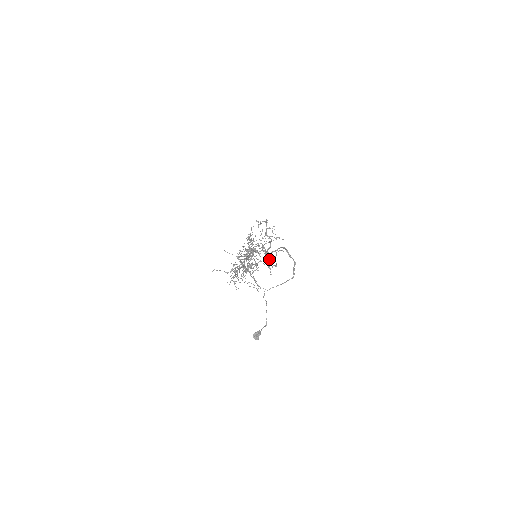
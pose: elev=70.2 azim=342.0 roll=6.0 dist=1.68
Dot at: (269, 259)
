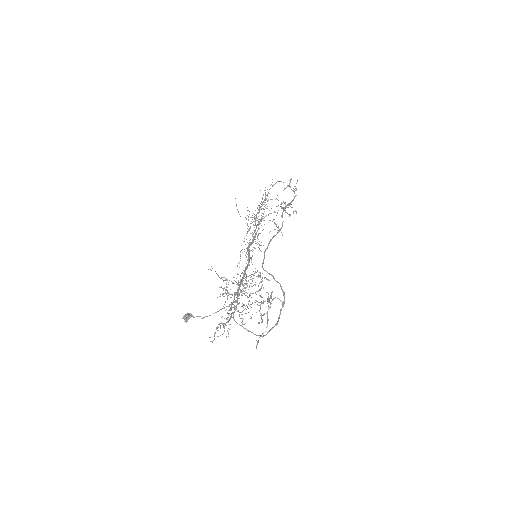
Dot at: occluded
